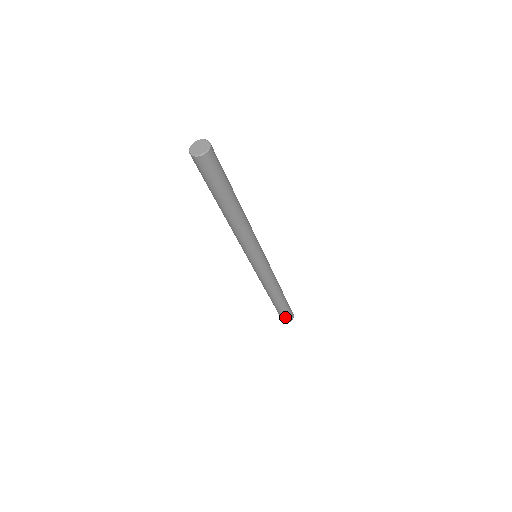
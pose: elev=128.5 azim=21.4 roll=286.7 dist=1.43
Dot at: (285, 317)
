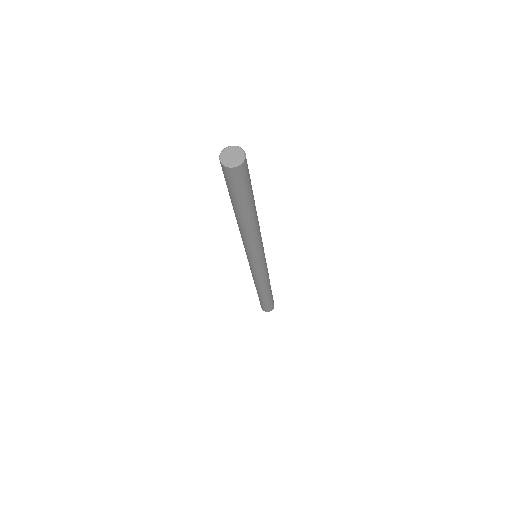
Dot at: (266, 308)
